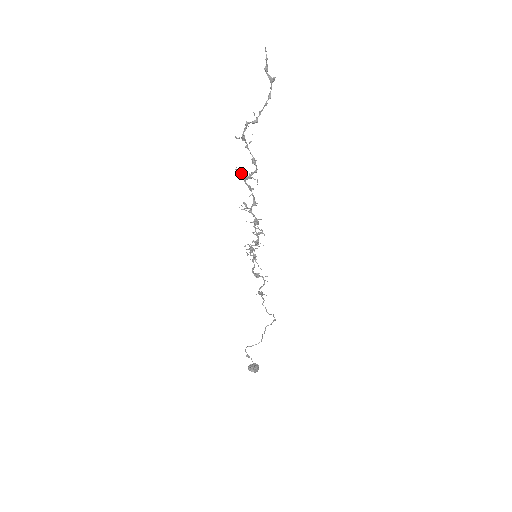
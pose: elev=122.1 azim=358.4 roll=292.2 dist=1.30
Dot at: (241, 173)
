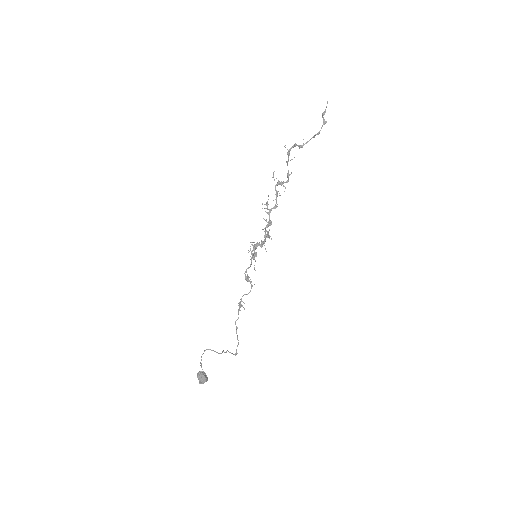
Dot at: occluded
